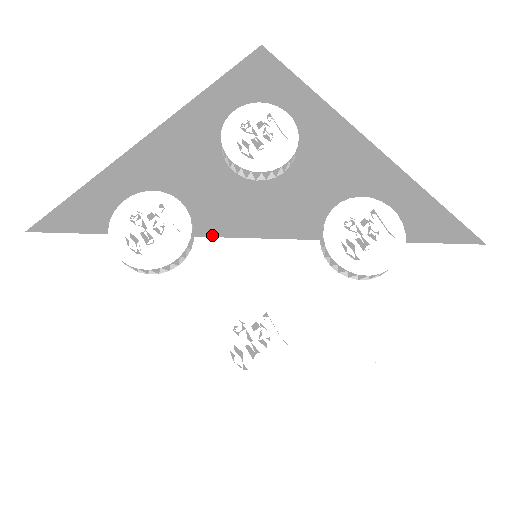
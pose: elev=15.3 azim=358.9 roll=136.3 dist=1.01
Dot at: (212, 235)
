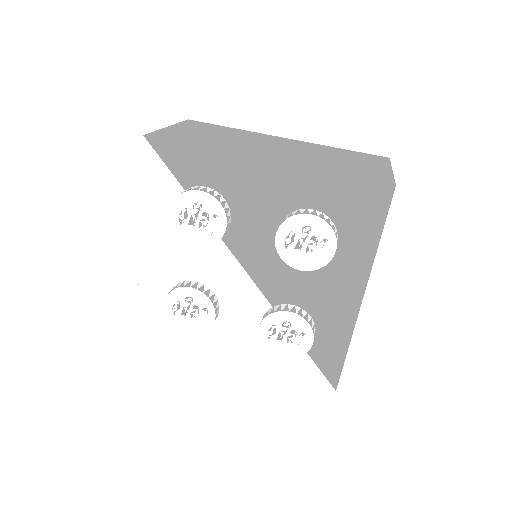
Dot at: (229, 247)
